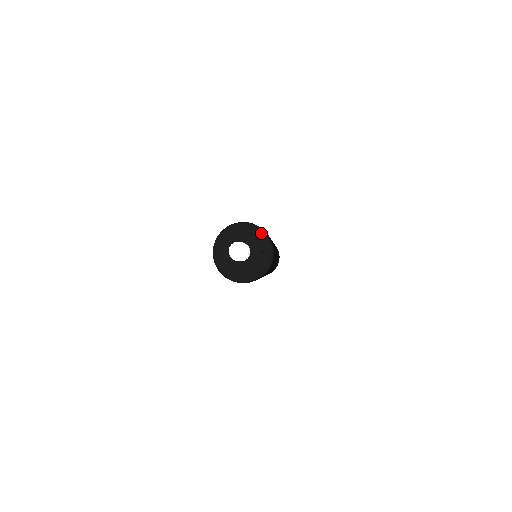
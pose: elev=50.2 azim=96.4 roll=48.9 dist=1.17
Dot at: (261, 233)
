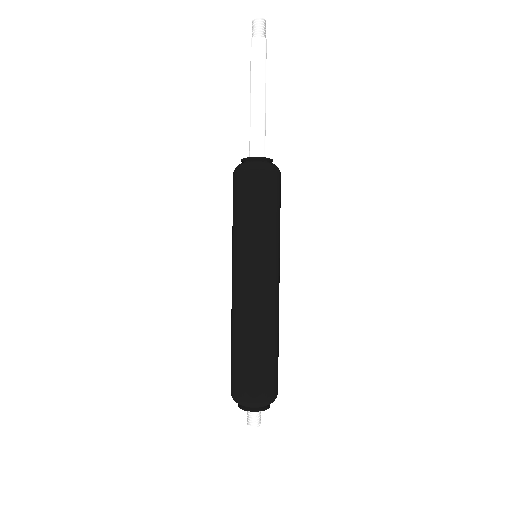
Dot at: occluded
